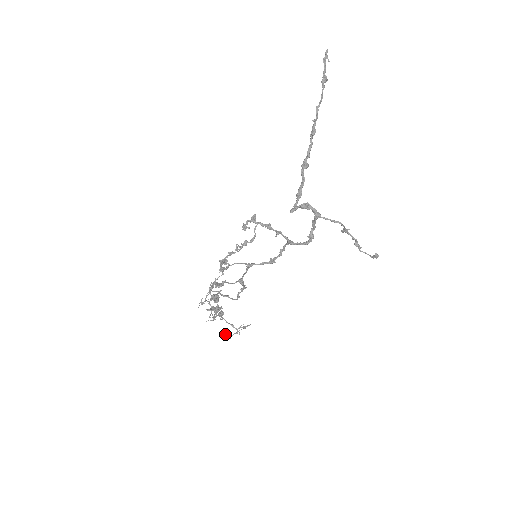
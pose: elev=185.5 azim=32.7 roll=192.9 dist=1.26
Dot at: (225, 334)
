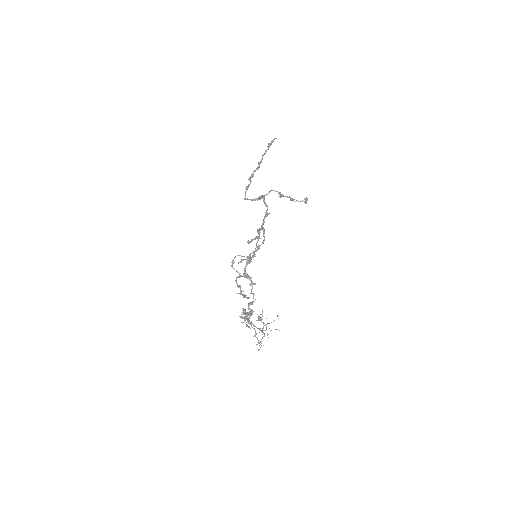
Dot at: (259, 343)
